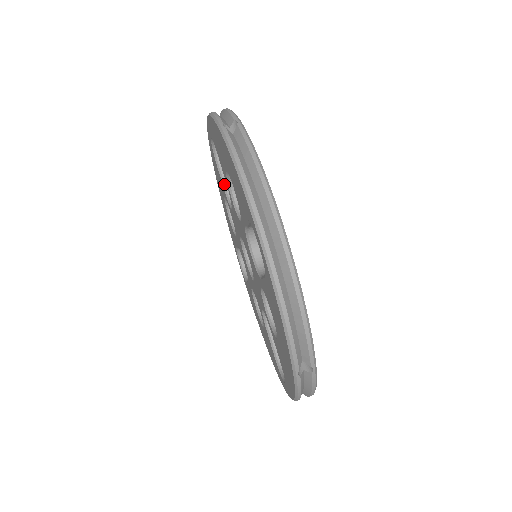
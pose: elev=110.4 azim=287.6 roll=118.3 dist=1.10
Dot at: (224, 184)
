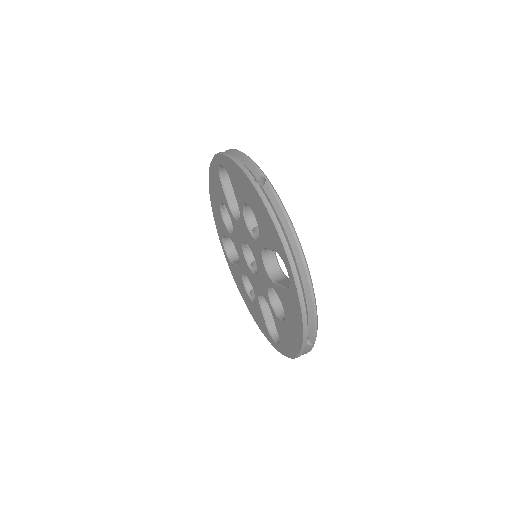
Dot at: (237, 264)
